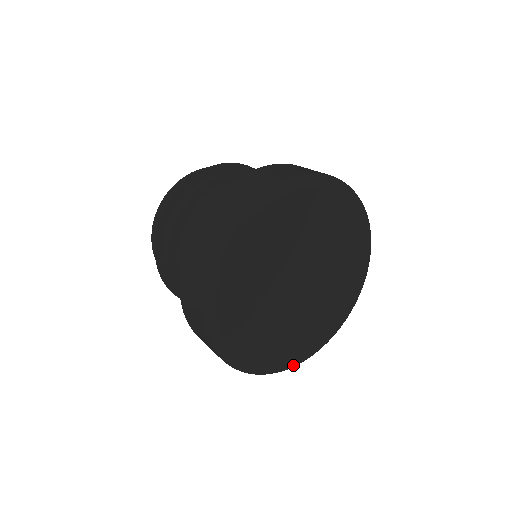
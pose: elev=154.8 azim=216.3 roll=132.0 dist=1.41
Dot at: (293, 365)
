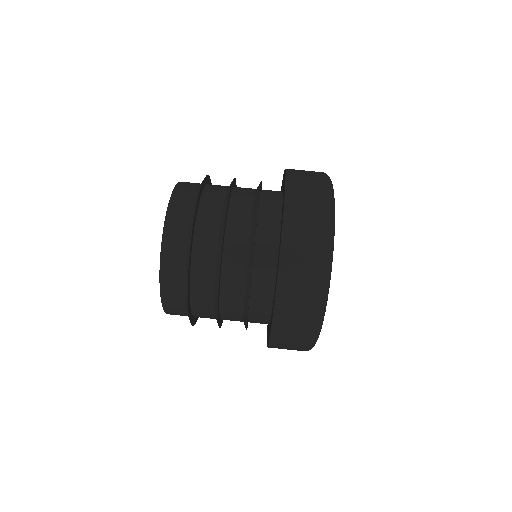
Dot at: occluded
